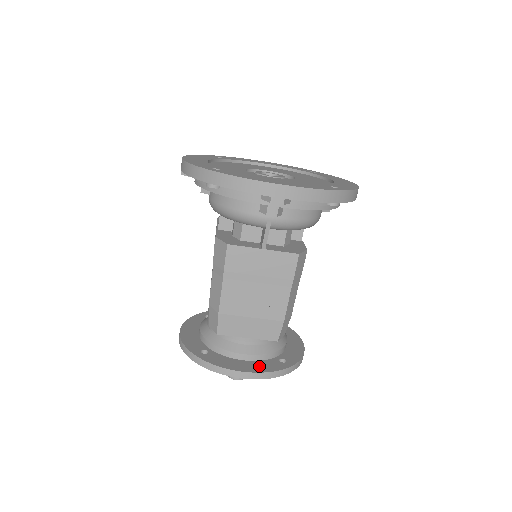
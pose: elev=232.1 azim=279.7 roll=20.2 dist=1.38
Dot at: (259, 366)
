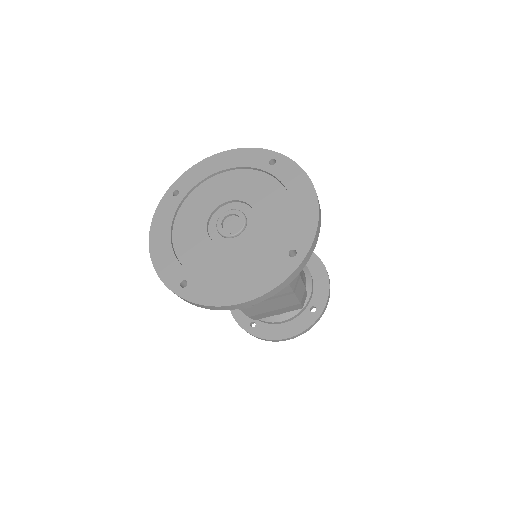
Dot at: (296, 326)
